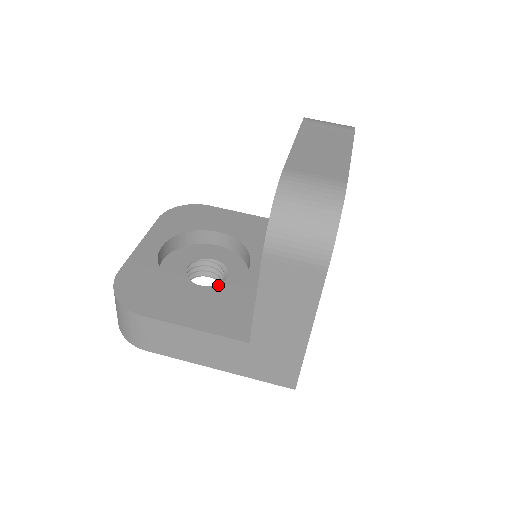
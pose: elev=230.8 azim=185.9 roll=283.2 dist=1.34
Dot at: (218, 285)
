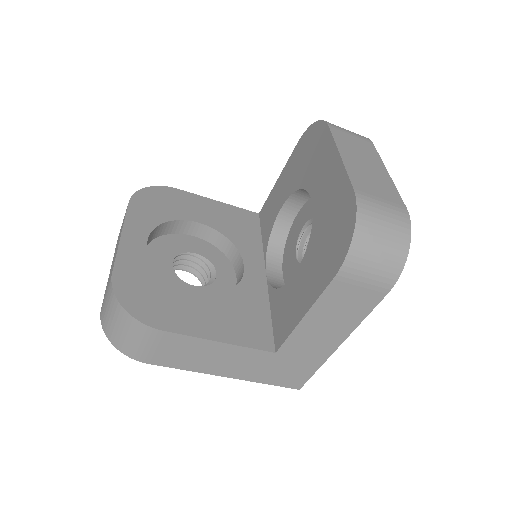
Dot at: (211, 284)
